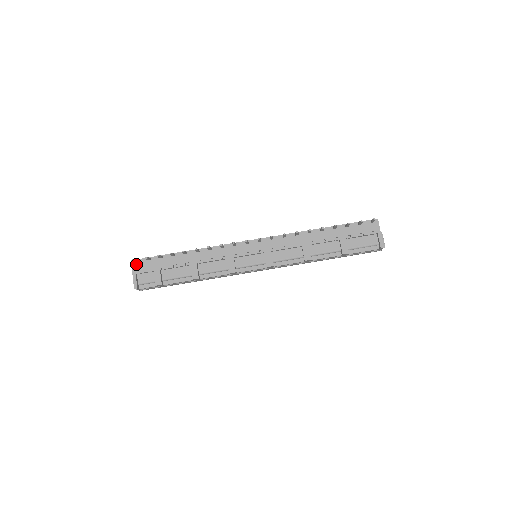
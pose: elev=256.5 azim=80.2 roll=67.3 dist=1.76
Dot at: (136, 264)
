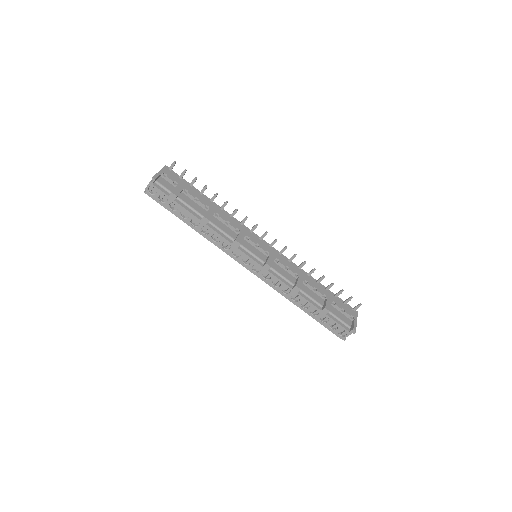
Dot at: (168, 170)
